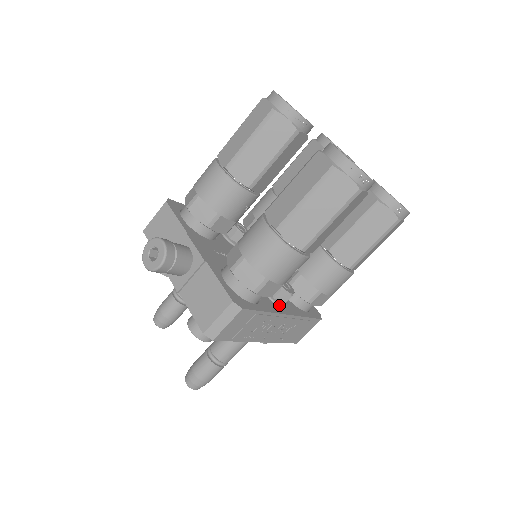
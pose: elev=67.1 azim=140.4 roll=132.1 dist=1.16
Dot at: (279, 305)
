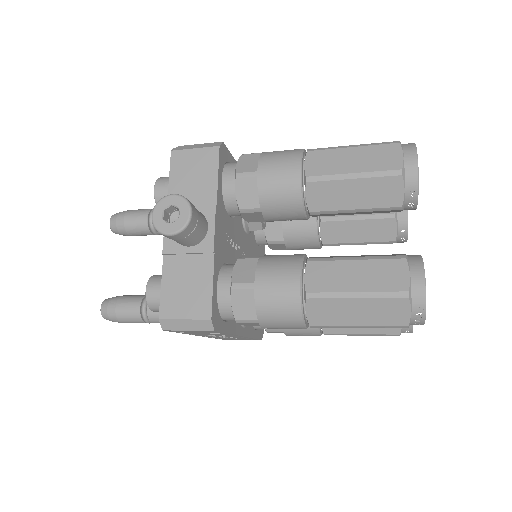
Dot at: occluded
